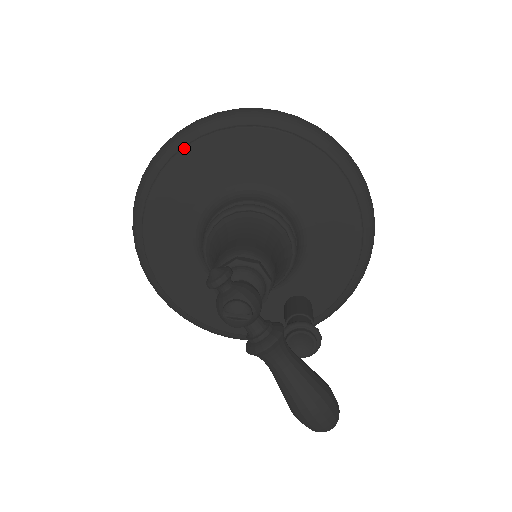
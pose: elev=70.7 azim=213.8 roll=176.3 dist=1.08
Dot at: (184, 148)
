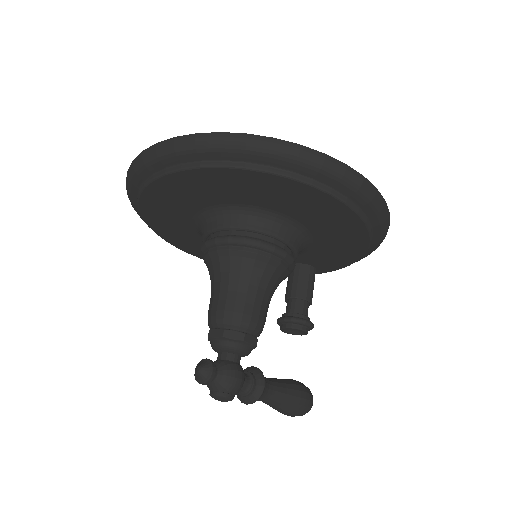
Dot at: (165, 175)
